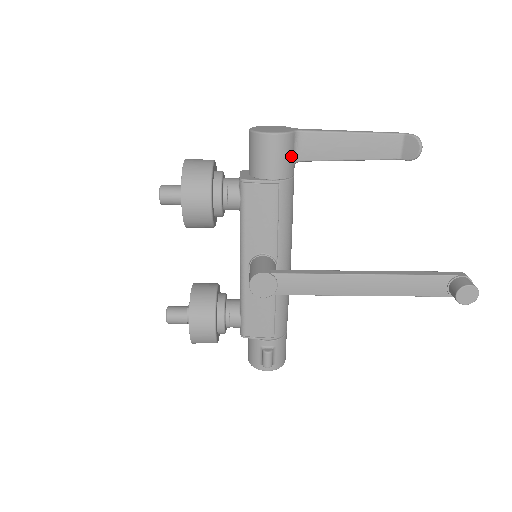
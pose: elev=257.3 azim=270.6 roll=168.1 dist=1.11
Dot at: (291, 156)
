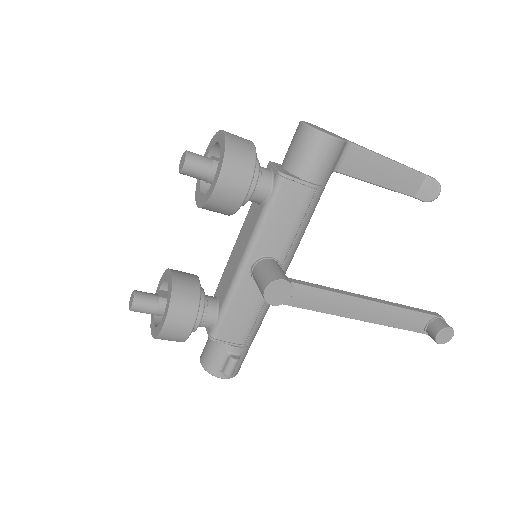
Dot at: (335, 165)
